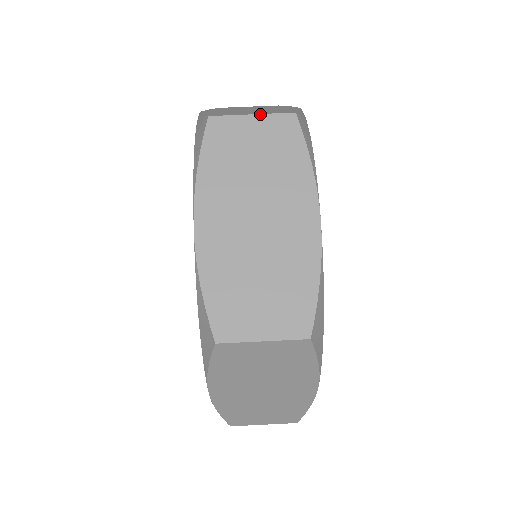
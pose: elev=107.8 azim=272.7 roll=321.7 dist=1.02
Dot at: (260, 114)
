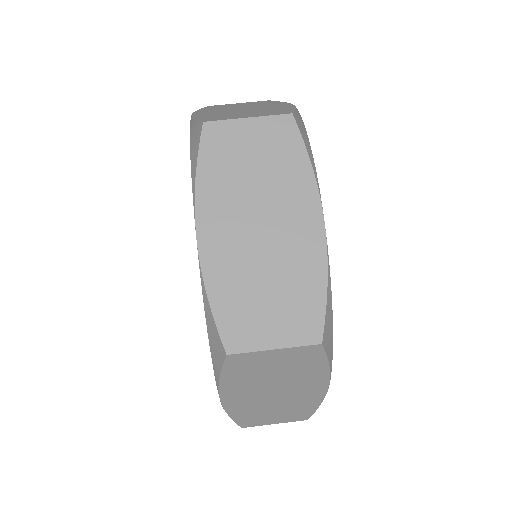
Dot at: (256, 117)
